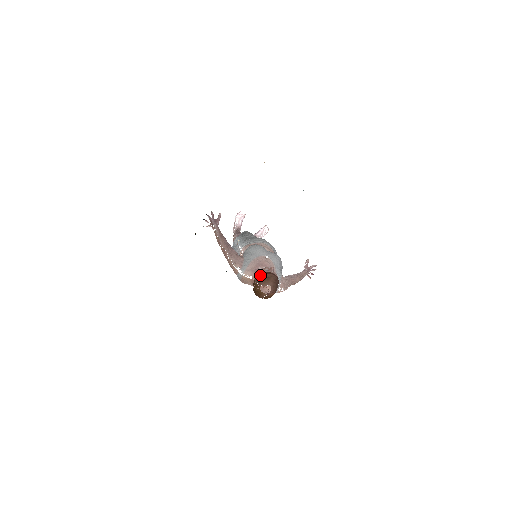
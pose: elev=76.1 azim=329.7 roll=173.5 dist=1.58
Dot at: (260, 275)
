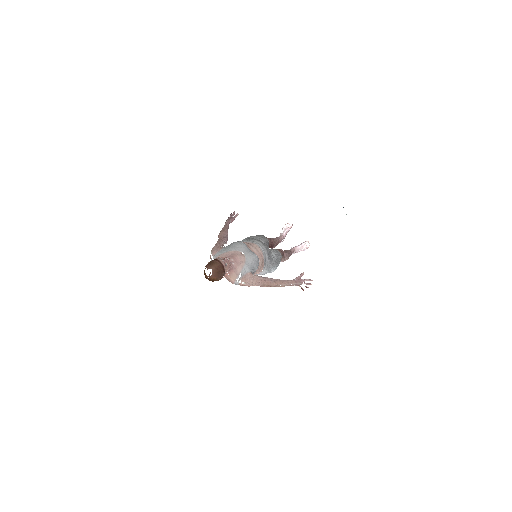
Dot at: occluded
